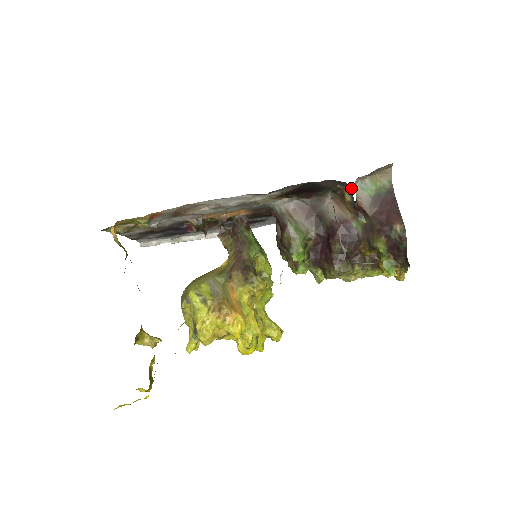
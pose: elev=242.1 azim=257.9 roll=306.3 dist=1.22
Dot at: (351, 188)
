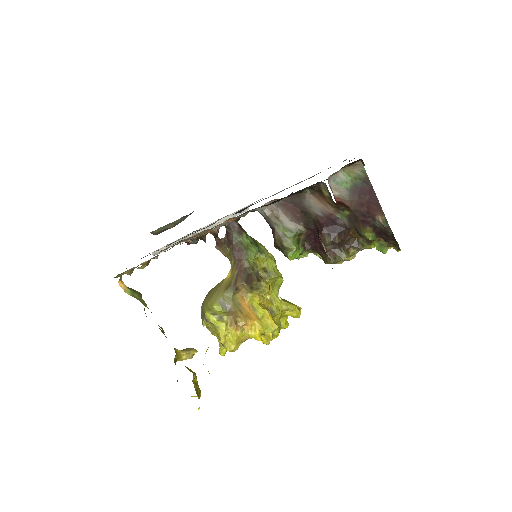
Dot at: (326, 185)
